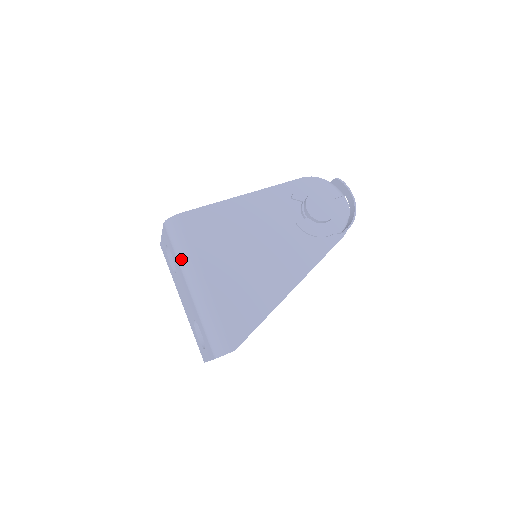
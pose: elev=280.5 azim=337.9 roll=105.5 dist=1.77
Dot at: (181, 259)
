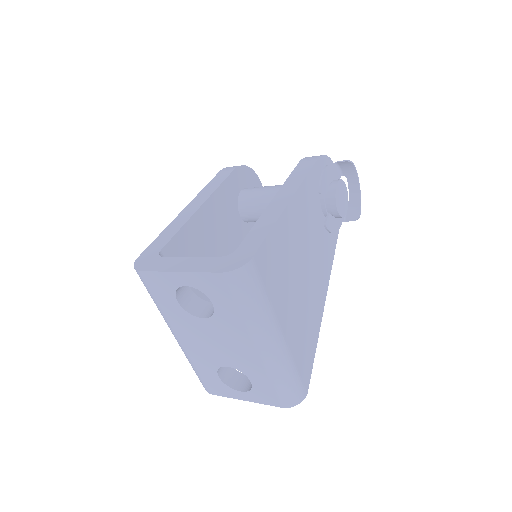
Dot at: (254, 318)
